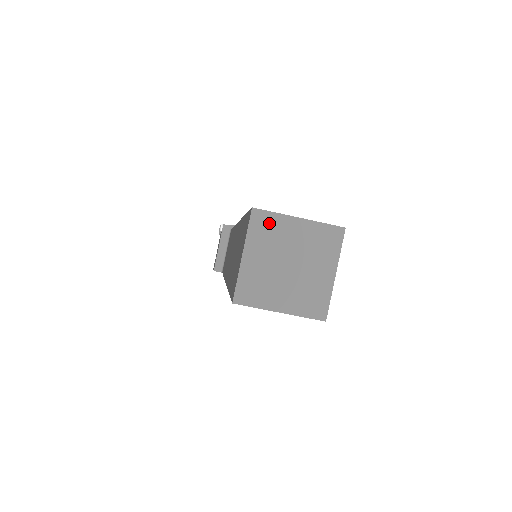
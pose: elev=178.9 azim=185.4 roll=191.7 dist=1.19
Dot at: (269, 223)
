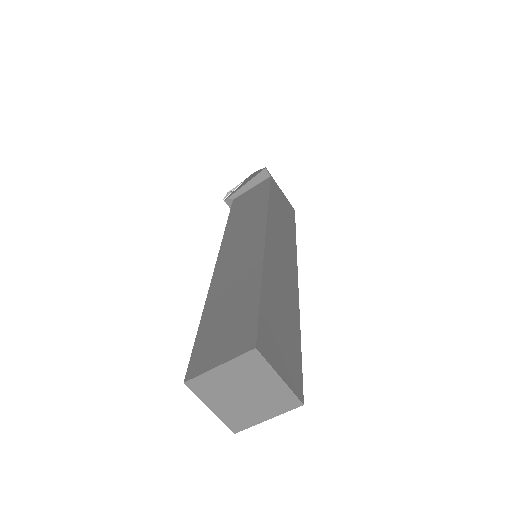
Dot at: (204, 383)
